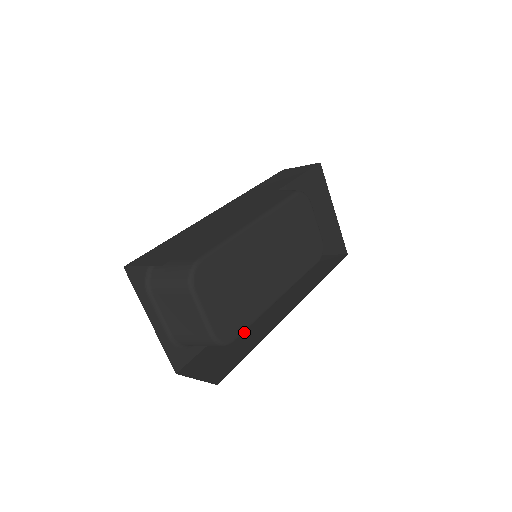
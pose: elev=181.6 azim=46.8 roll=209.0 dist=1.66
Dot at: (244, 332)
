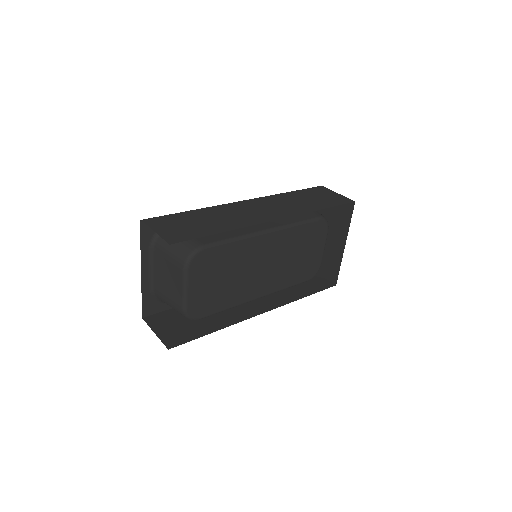
Dot at: occluded
